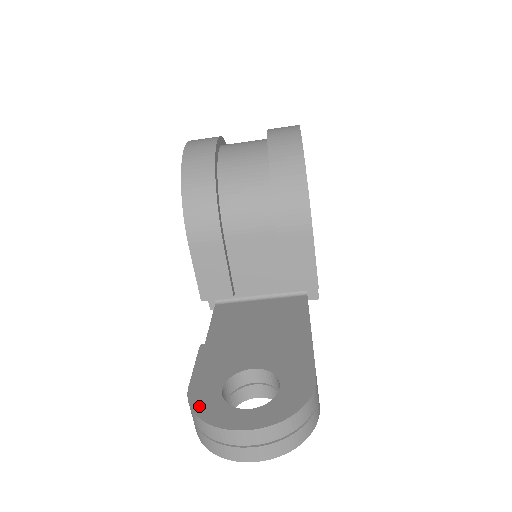
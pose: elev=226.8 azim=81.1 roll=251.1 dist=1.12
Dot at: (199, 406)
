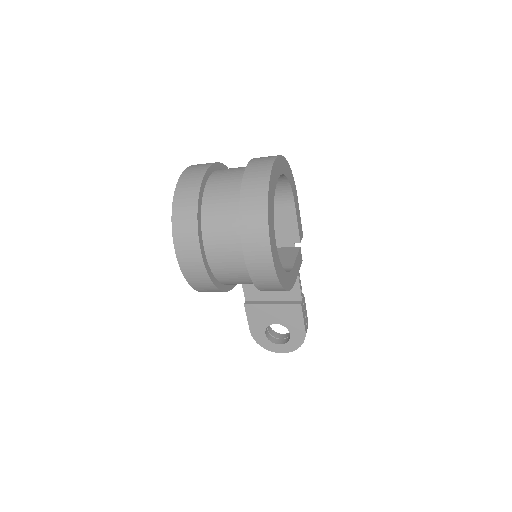
Dot at: (259, 341)
